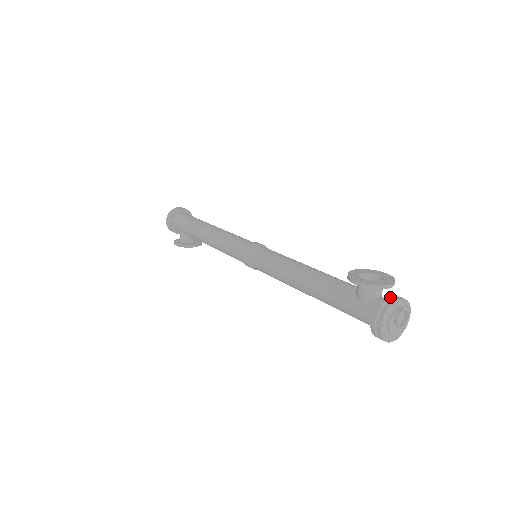
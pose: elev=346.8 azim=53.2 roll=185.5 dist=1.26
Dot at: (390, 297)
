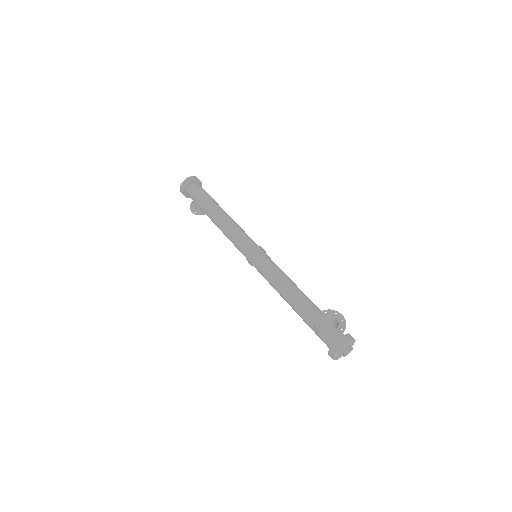
Dot at: (340, 341)
